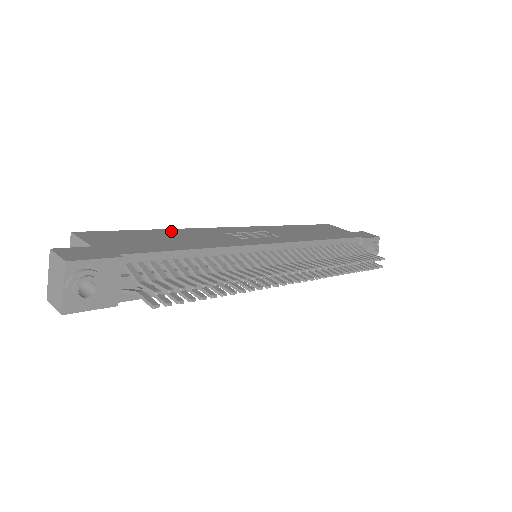
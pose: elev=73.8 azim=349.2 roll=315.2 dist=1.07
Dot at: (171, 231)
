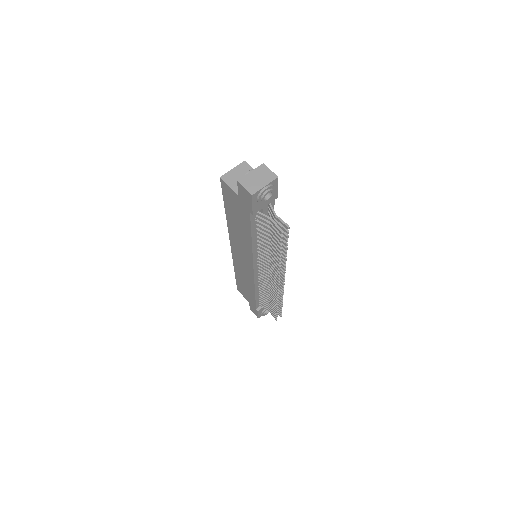
Dot at: occluded
